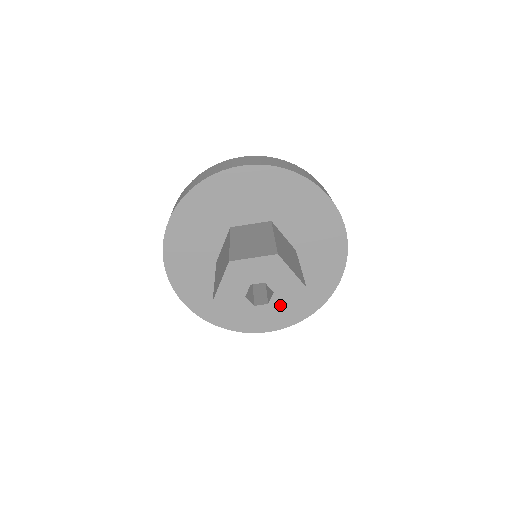
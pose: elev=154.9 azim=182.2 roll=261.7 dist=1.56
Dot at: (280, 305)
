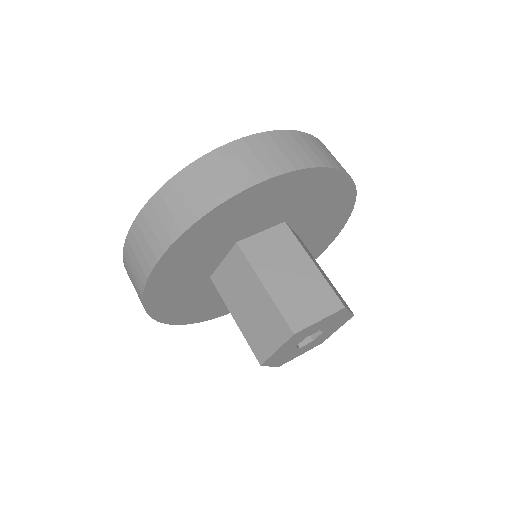
Dot at: (323, 336)
